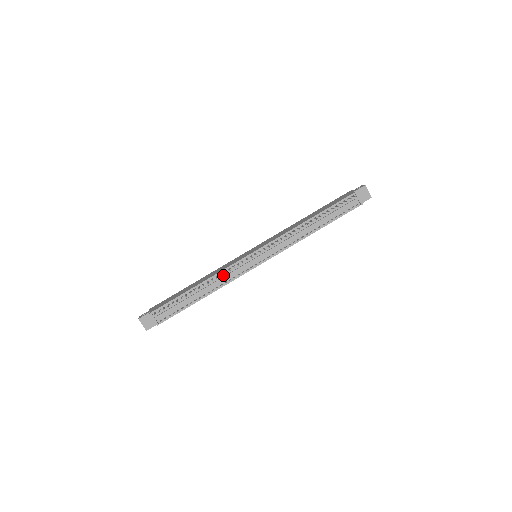
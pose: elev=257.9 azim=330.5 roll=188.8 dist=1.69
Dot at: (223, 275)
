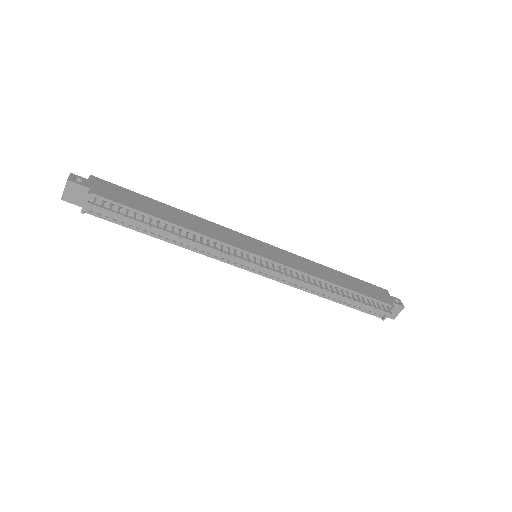
Dot at: (209, 243)
